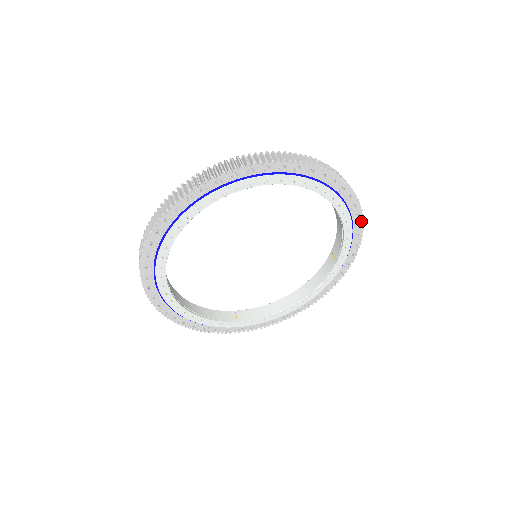
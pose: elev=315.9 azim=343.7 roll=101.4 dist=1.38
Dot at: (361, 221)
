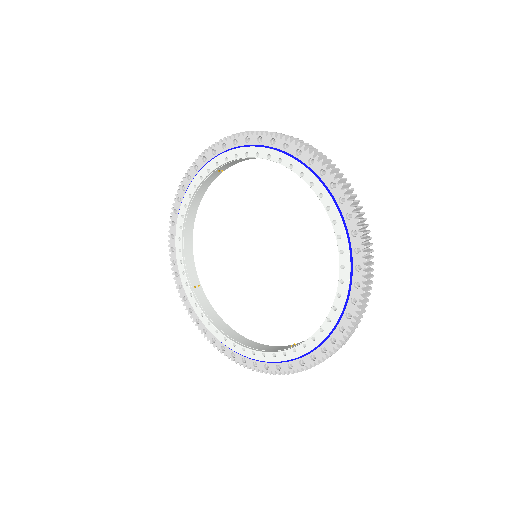
Dot at: (340, 341)
